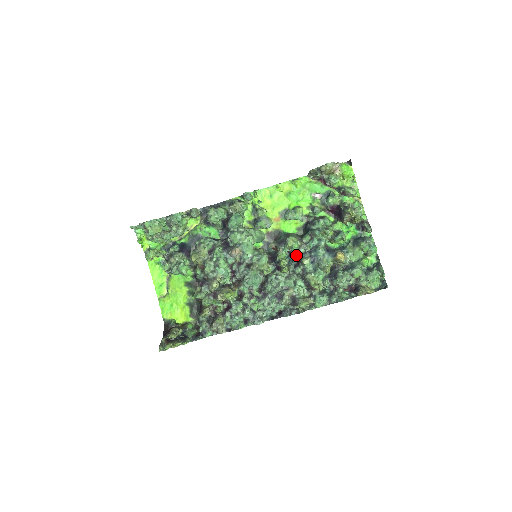
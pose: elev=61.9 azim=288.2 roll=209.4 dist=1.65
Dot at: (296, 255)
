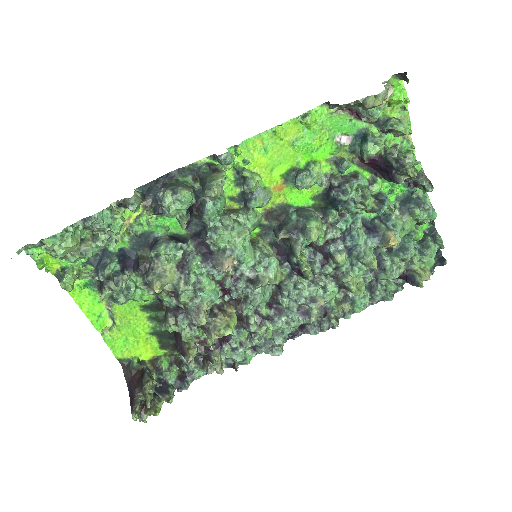
Dot at: occluded
